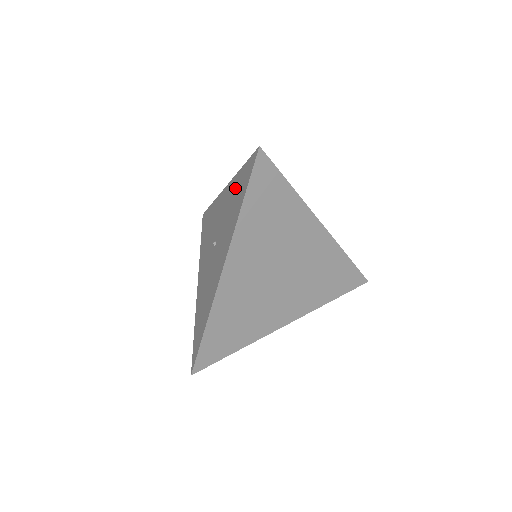
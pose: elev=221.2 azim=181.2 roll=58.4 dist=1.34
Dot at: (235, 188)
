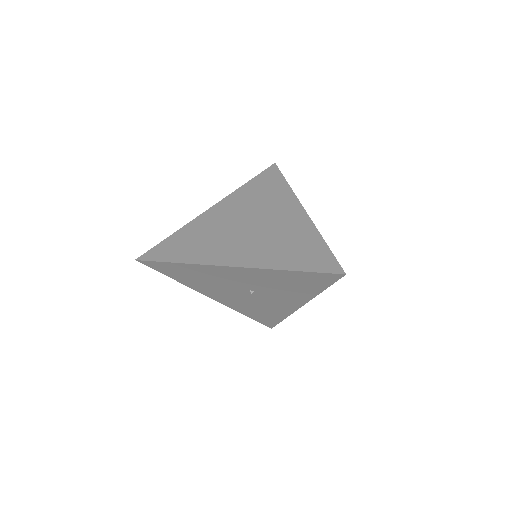
Dot at: (286, 278)
